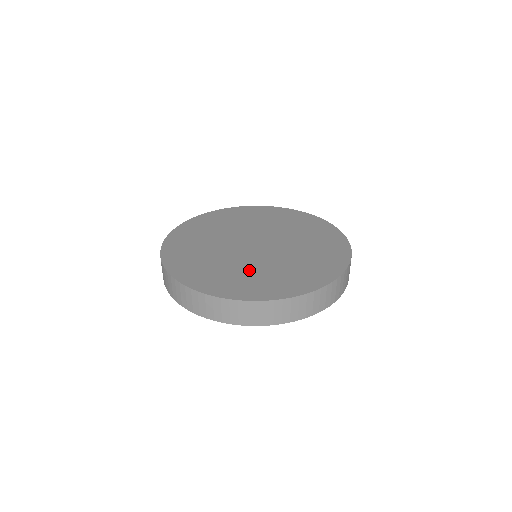
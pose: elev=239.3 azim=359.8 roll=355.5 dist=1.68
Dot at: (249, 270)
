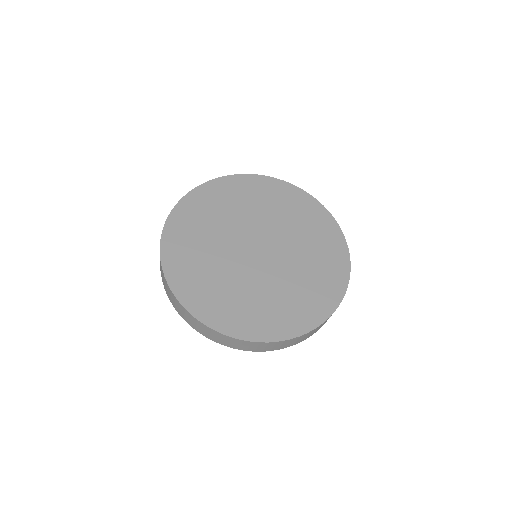
Dot at: (213, 264)
